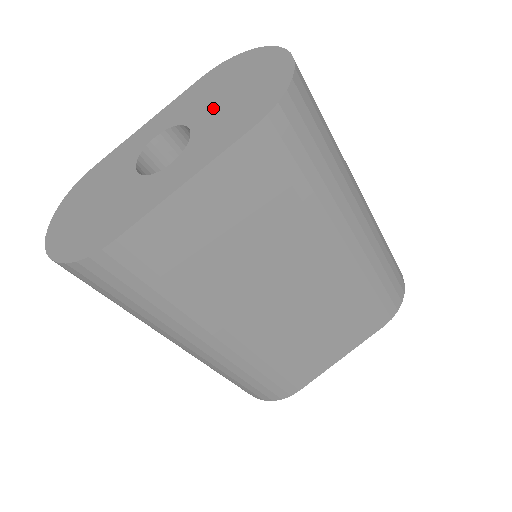
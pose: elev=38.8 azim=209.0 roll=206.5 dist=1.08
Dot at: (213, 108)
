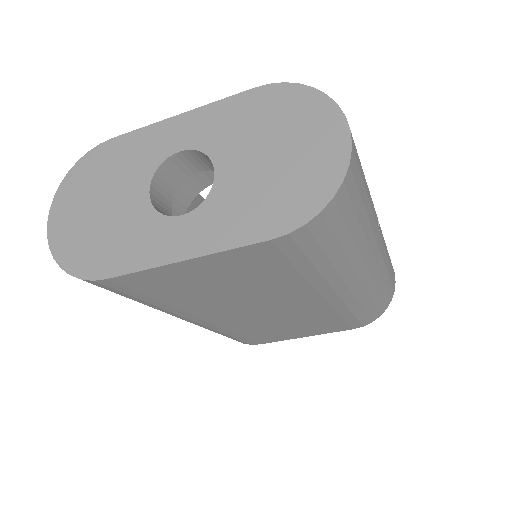
Dot at: (246, 163)
